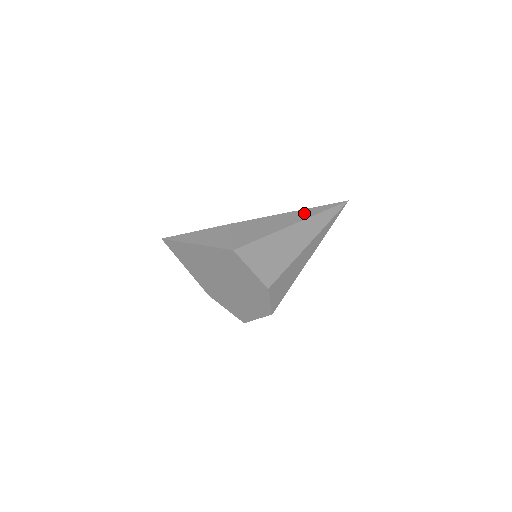
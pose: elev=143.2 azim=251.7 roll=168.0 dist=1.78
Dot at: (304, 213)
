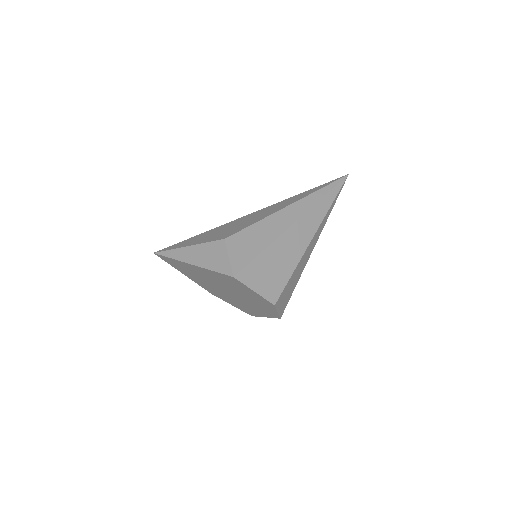
Dot at: (302, 205)
